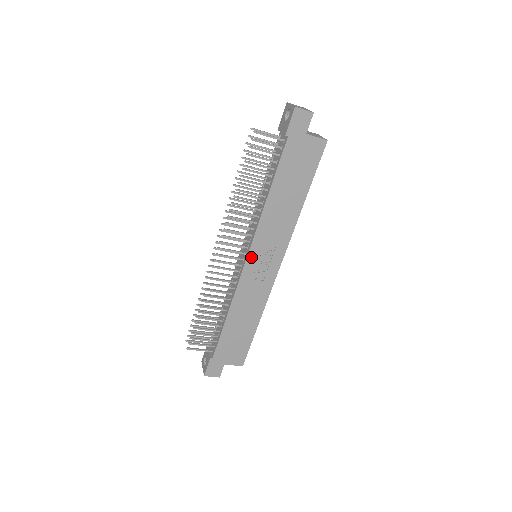
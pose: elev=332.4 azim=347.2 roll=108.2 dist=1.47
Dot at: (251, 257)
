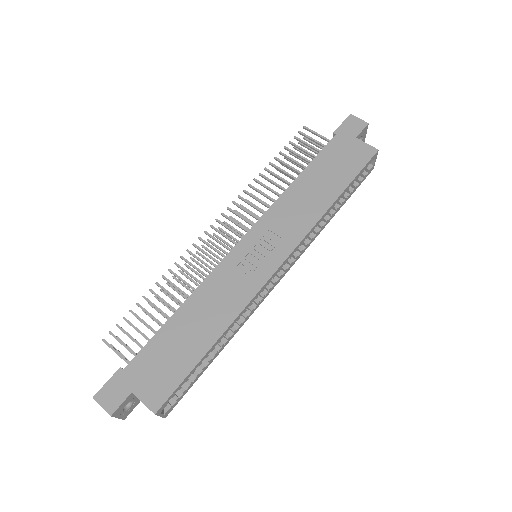
Dot at: (248, 239)
